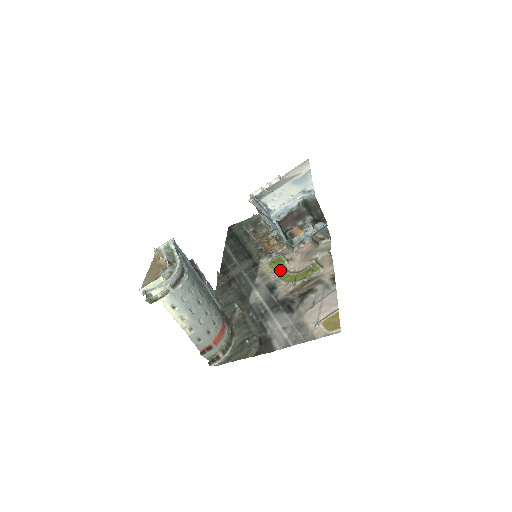
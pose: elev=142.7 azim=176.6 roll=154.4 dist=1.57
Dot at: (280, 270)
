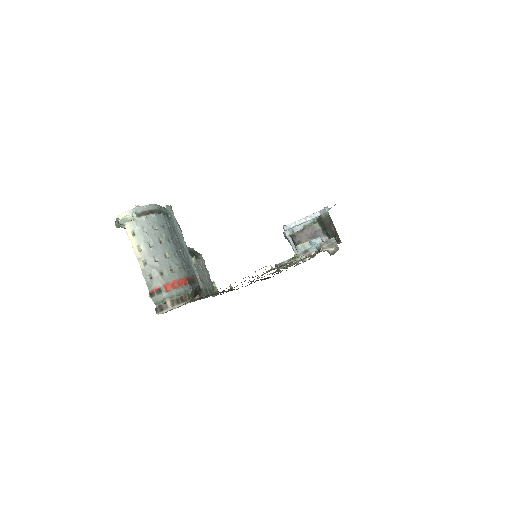
Dot at: occluded
